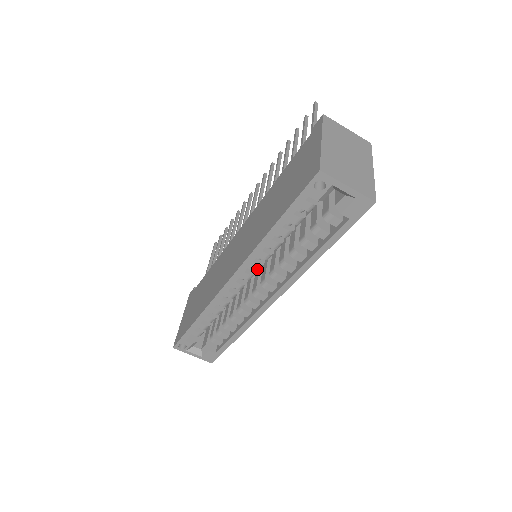
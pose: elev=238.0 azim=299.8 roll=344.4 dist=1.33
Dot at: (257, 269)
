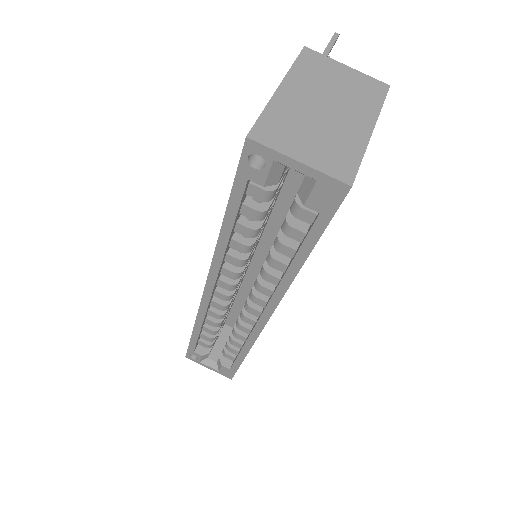
Dot at: (235, 278)
